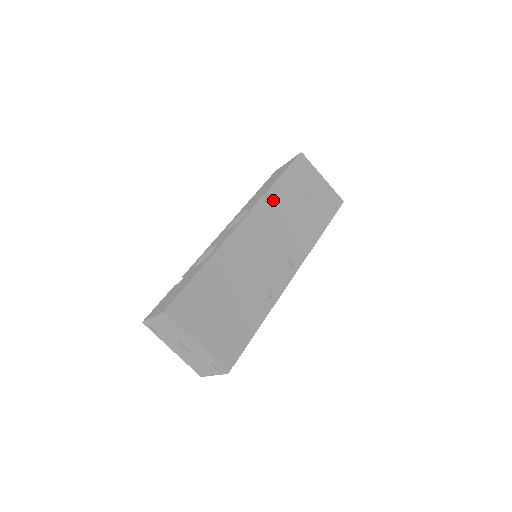
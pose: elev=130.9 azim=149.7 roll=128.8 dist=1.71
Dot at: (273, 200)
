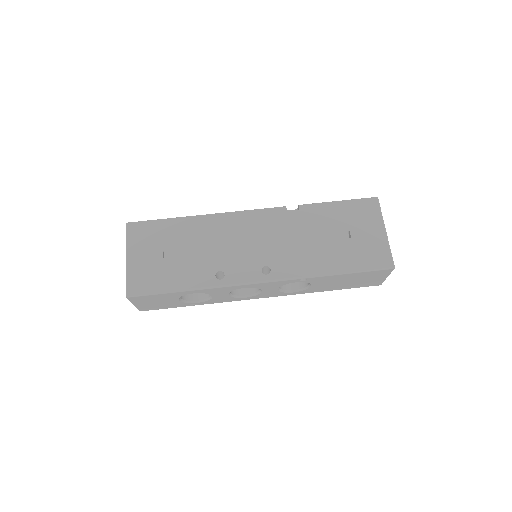
Dot at: (299, 214)
